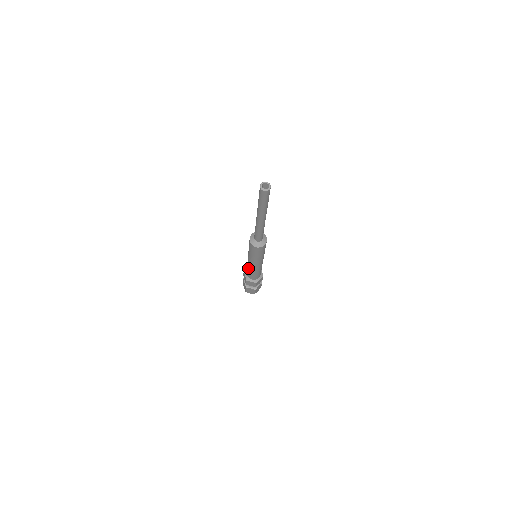
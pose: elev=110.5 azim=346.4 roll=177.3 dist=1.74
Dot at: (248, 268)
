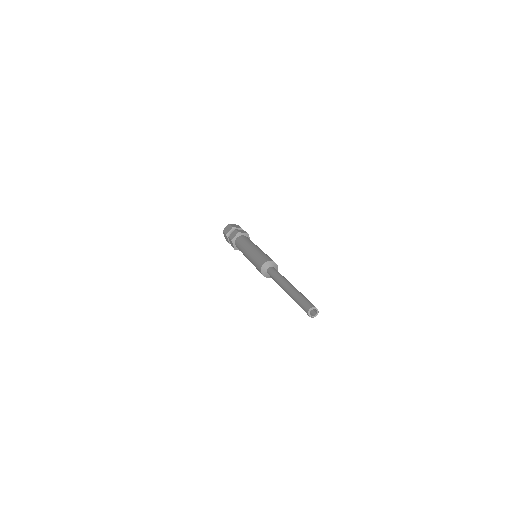
Dot at: (242, 245)
